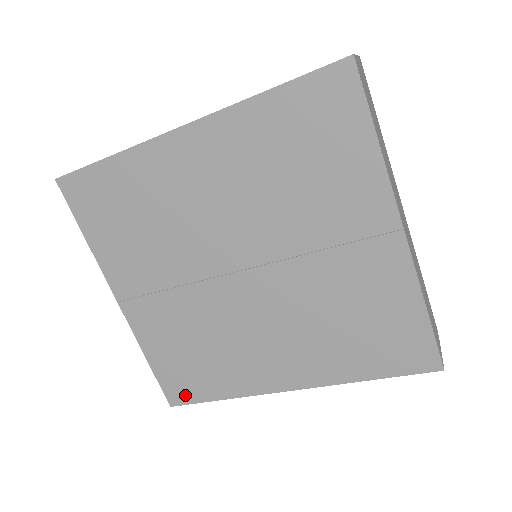
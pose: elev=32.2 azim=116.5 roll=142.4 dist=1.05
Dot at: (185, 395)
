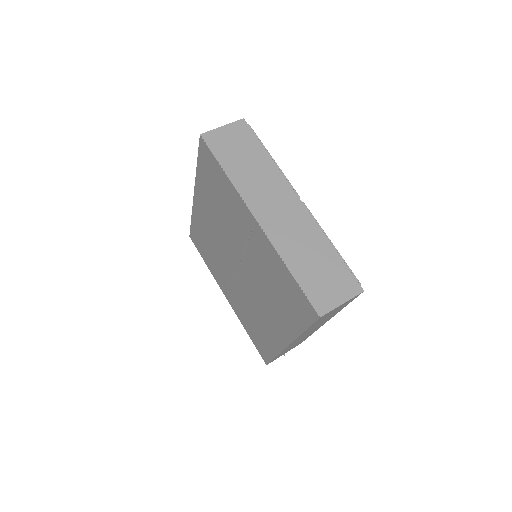
Dot at: (266, 356)
